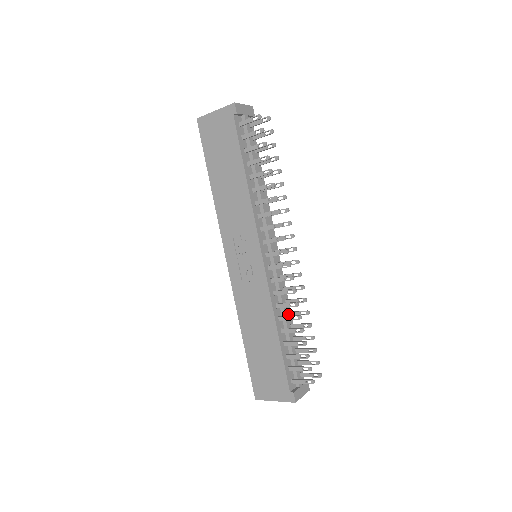
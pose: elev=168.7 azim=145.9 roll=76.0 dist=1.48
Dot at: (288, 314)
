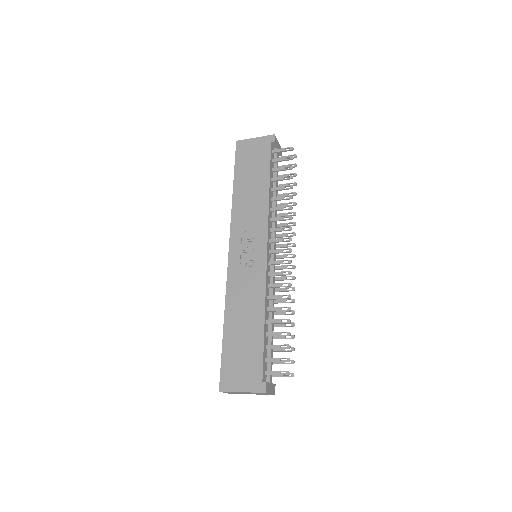
Dot at: occluded
